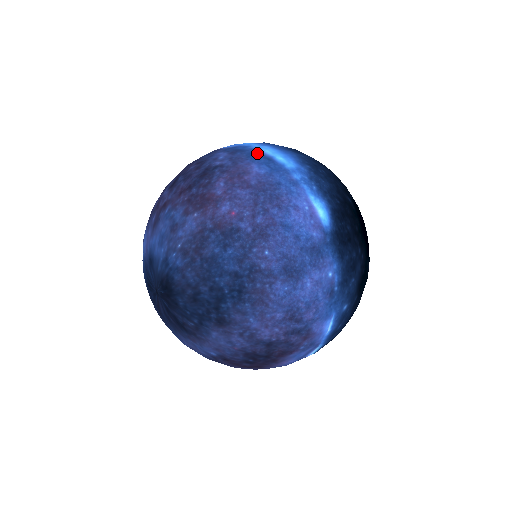
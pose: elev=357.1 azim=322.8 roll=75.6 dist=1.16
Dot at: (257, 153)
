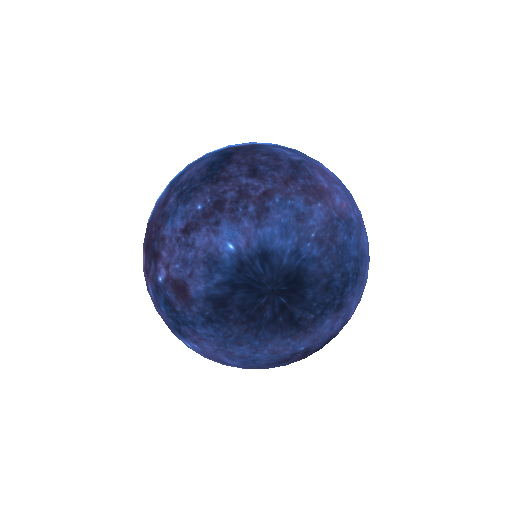
Dot at: occluded
